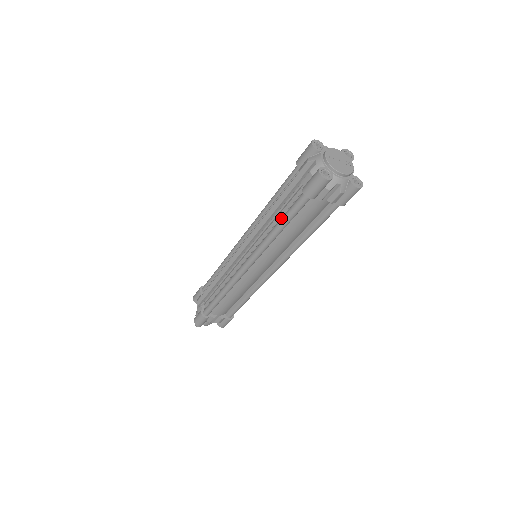
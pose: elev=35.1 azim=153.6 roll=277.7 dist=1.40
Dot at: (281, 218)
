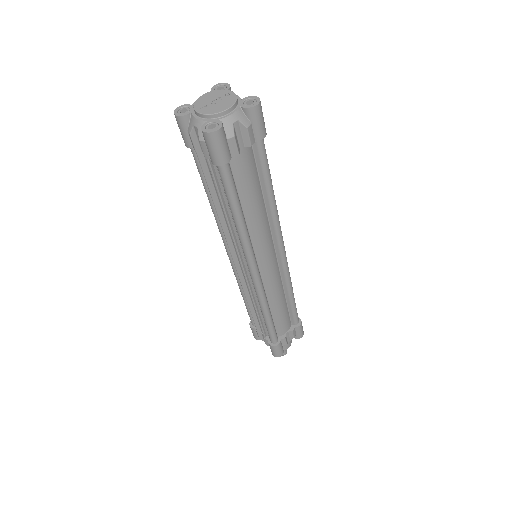
Dot at: occluded
